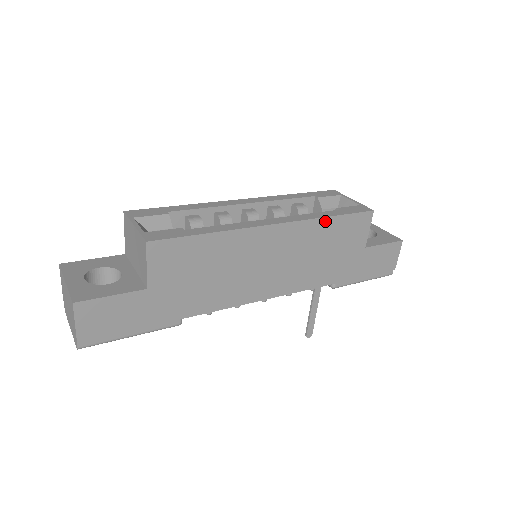
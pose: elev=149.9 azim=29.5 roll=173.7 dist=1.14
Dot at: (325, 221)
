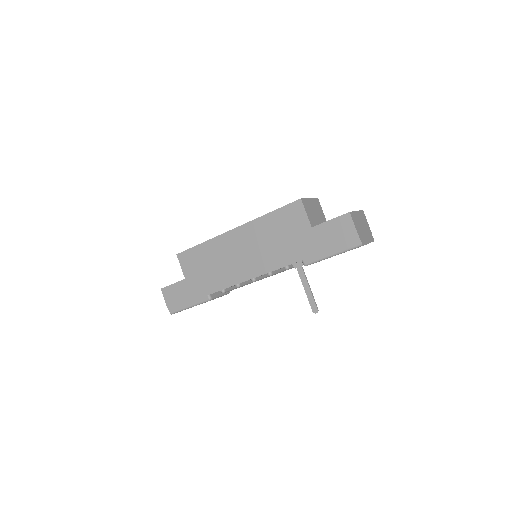
Dot at: (265, 218)
